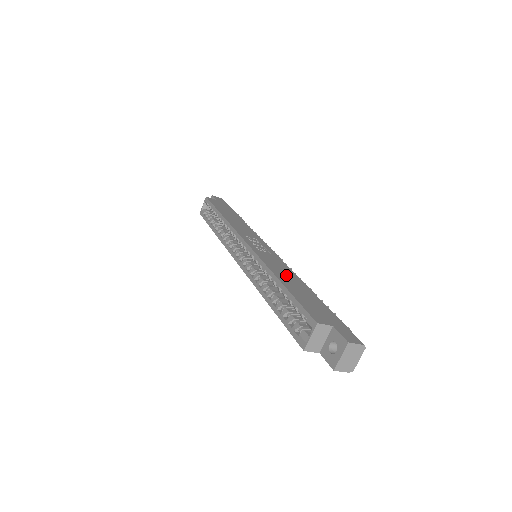
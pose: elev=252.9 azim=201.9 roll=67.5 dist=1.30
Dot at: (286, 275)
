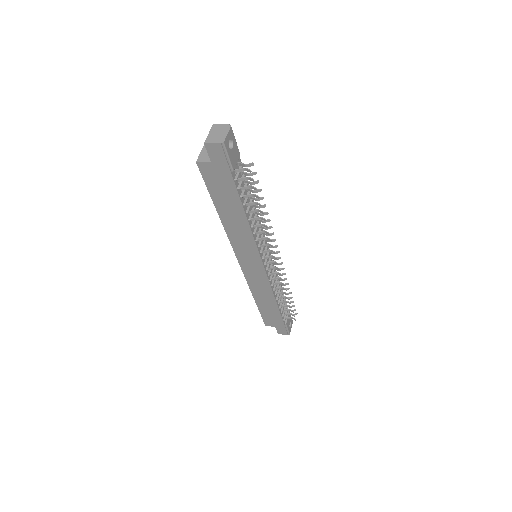
Dot at: occluded
